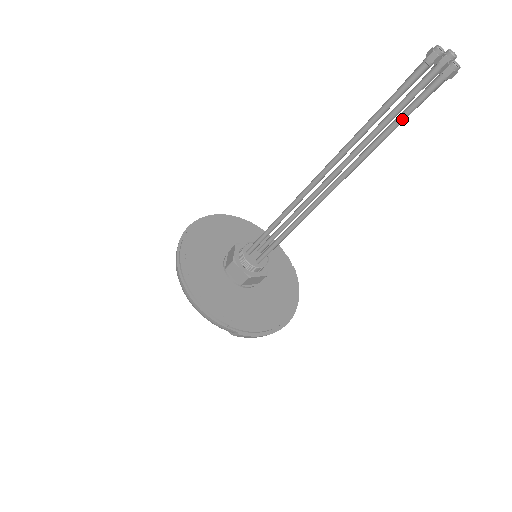
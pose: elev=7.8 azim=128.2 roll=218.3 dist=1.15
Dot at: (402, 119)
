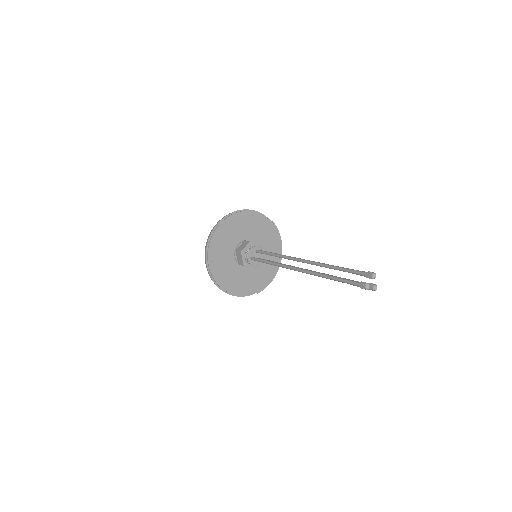
Dot at: occluded
